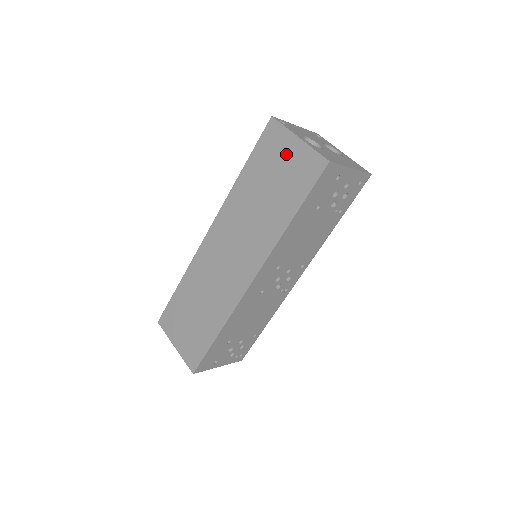
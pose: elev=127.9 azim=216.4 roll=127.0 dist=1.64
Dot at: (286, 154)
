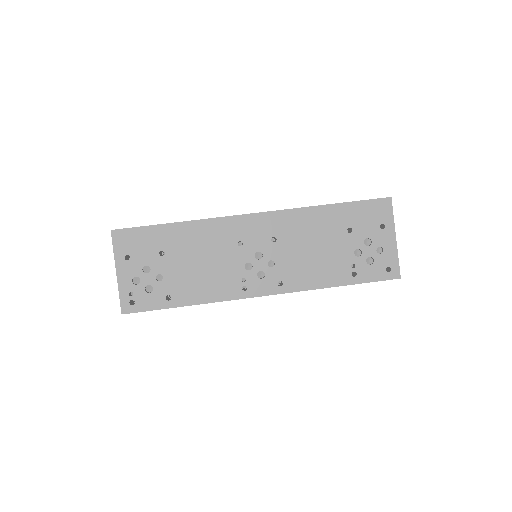
Dot at: occluded
